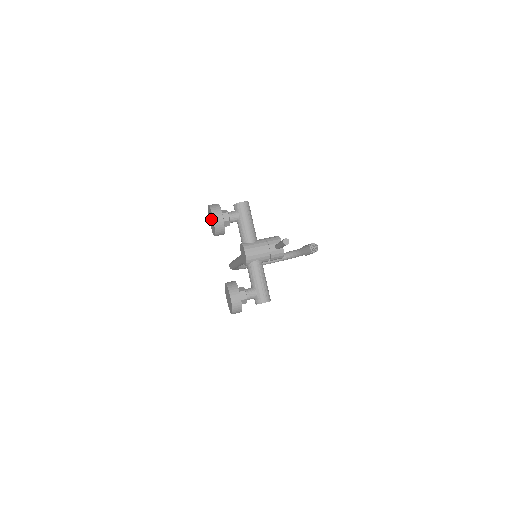
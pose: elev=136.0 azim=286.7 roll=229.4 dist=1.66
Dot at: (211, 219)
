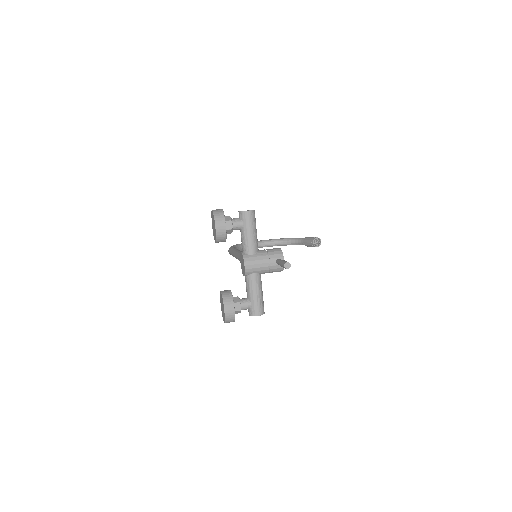
Dot at: (213, 225)
